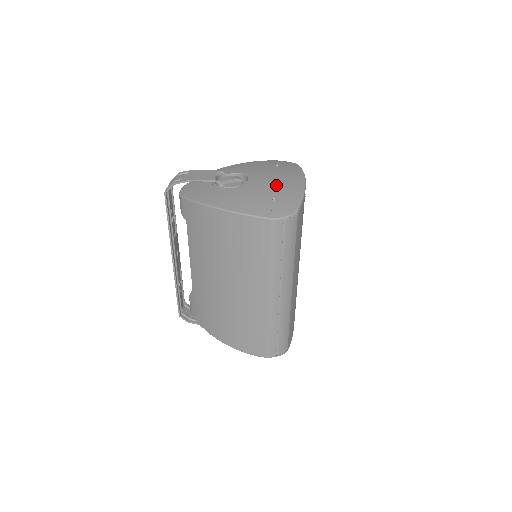
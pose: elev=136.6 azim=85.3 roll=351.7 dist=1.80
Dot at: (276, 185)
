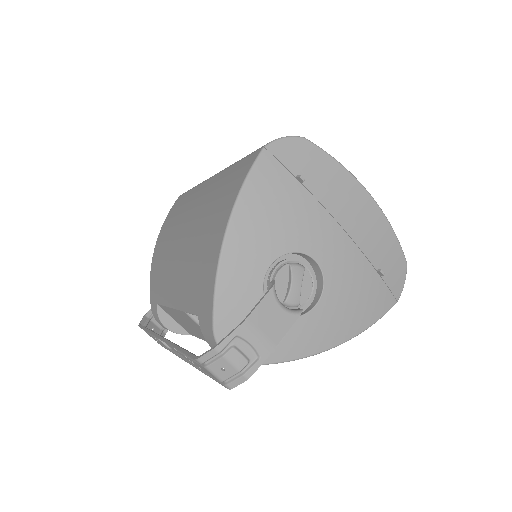
Dot at: (358, 242)
